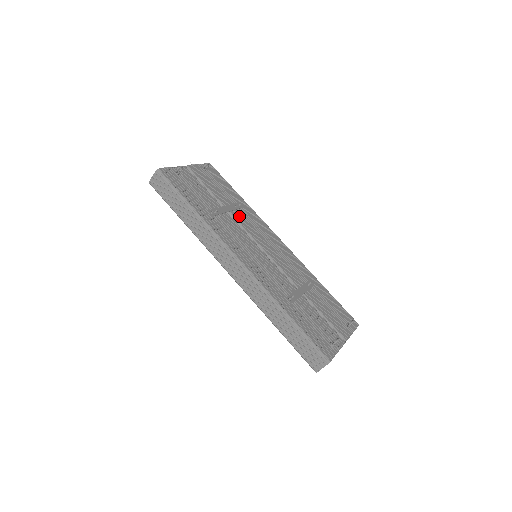
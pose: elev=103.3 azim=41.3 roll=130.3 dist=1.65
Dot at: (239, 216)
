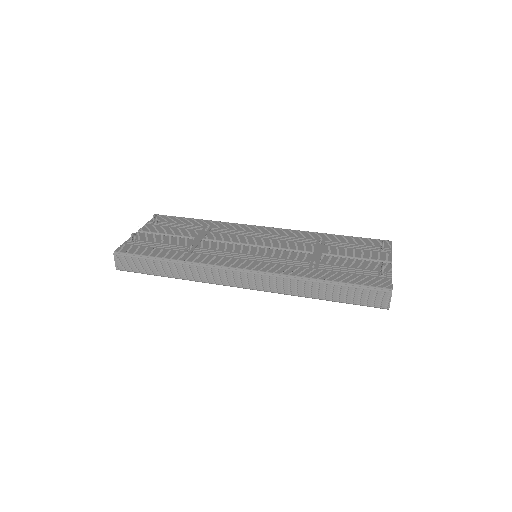
Dot at: (215, 235)
